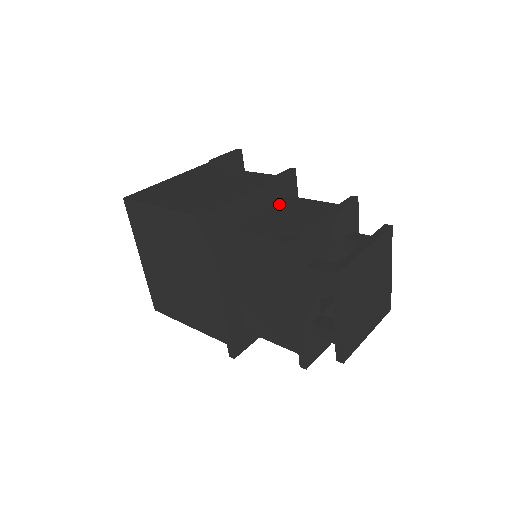
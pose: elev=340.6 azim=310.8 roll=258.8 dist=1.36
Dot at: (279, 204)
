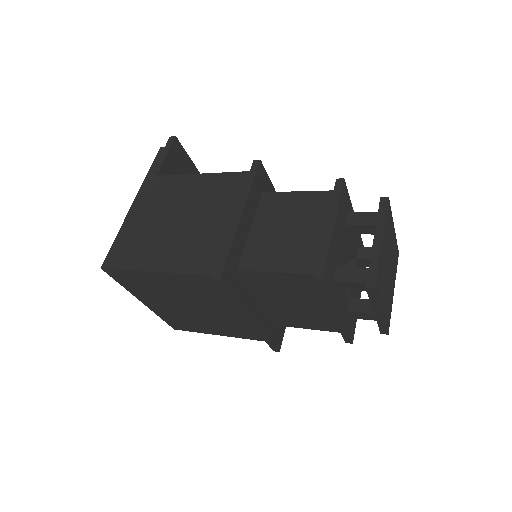
Dot at: (265, 211)
